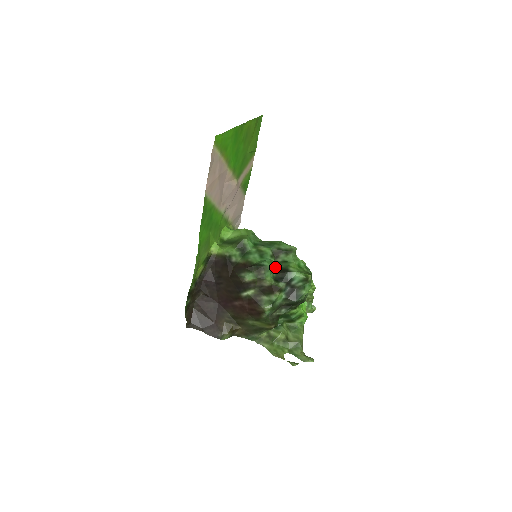
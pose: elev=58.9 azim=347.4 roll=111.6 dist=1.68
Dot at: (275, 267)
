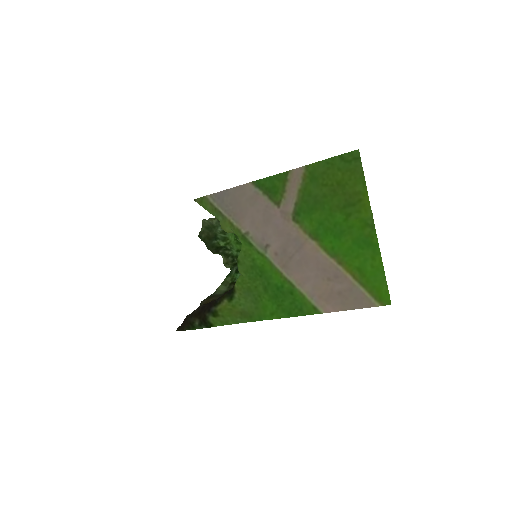
Dot at: occluded
